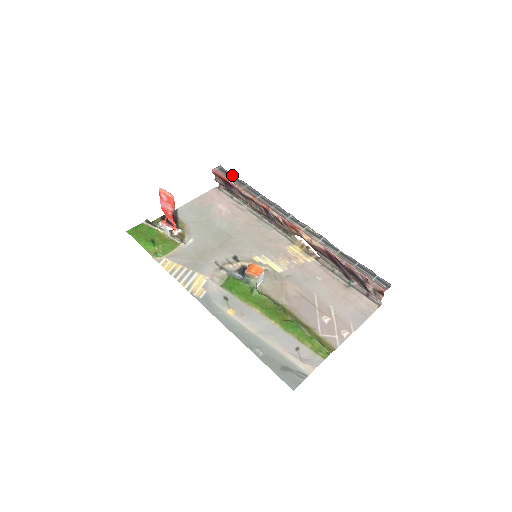
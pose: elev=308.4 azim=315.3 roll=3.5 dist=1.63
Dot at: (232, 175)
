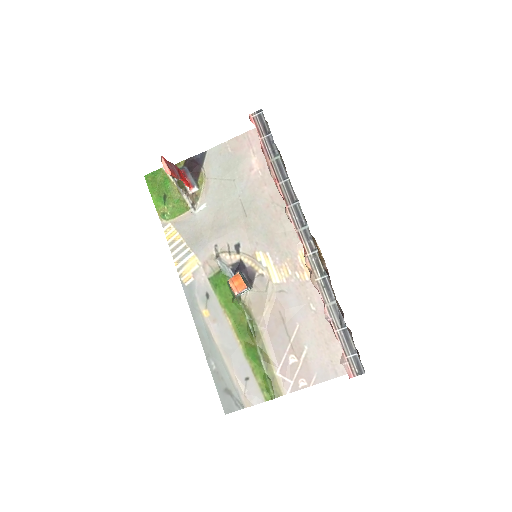
Dot at: (268, 132)
